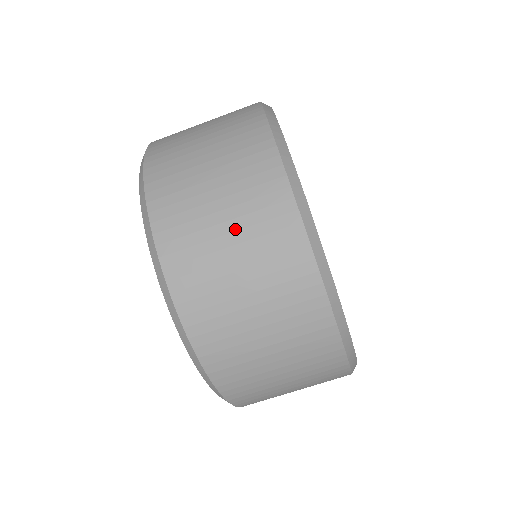
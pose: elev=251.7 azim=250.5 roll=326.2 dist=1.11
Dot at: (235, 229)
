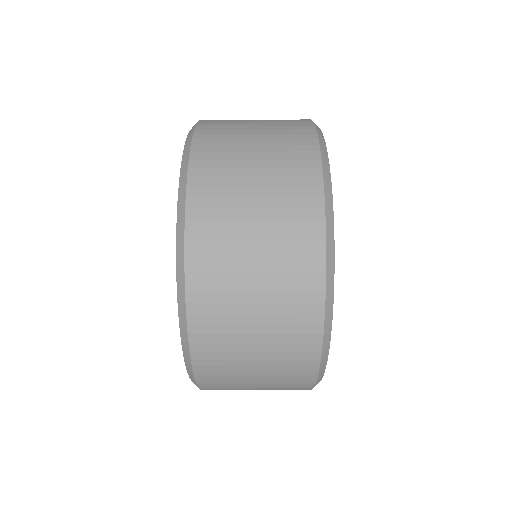
Dot at: (264, 229)
